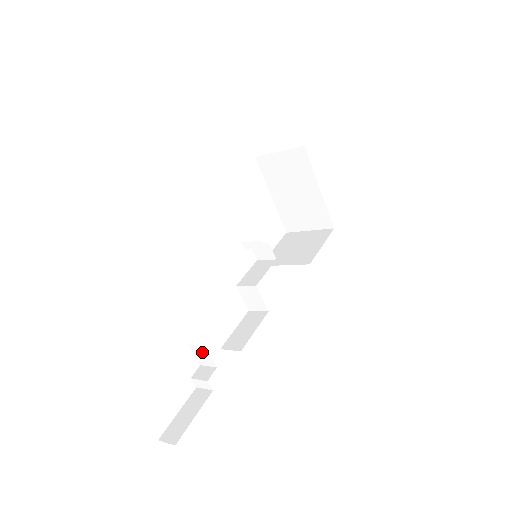
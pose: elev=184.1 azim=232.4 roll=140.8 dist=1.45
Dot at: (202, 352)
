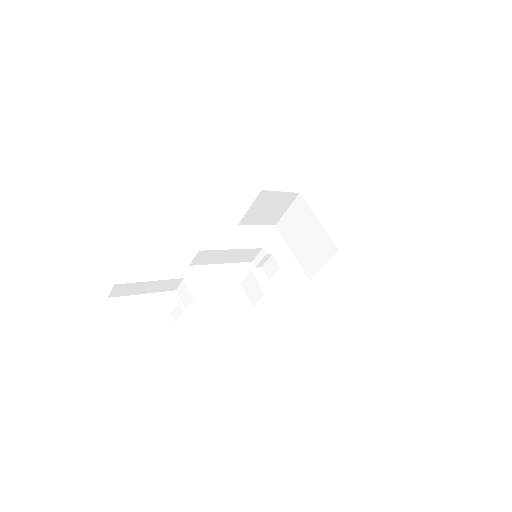
Dot at: (184, 289)
